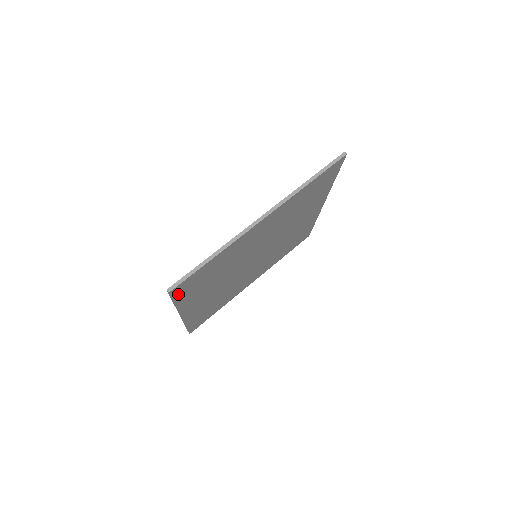
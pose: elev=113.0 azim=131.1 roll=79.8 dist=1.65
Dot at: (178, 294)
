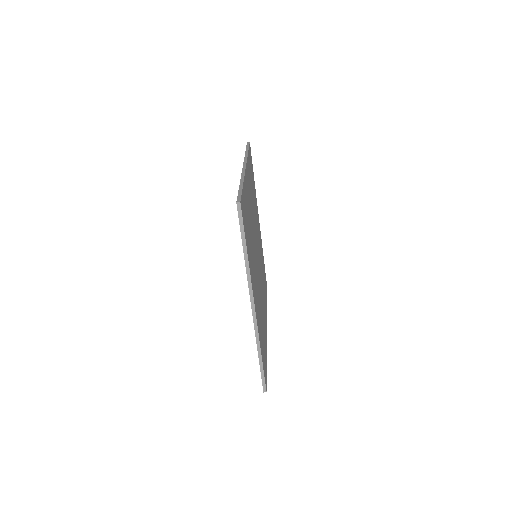
Dot at: occluded
